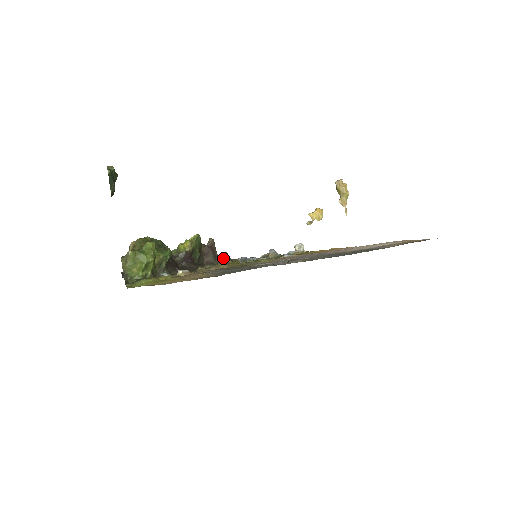
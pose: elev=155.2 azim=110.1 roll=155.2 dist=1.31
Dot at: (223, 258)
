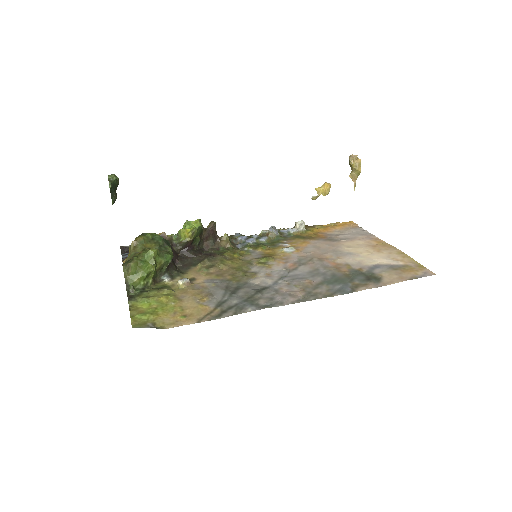
Dot at: (223, 241)
